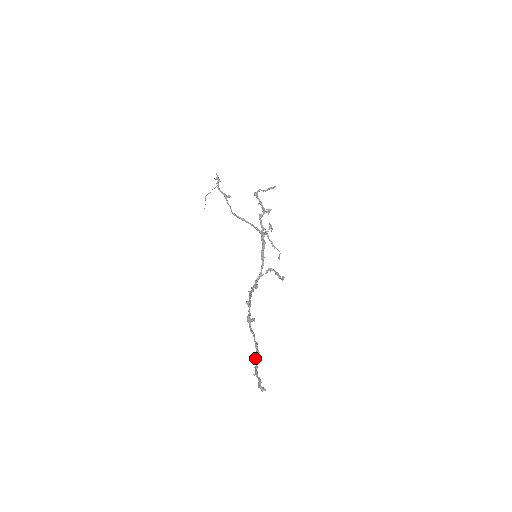
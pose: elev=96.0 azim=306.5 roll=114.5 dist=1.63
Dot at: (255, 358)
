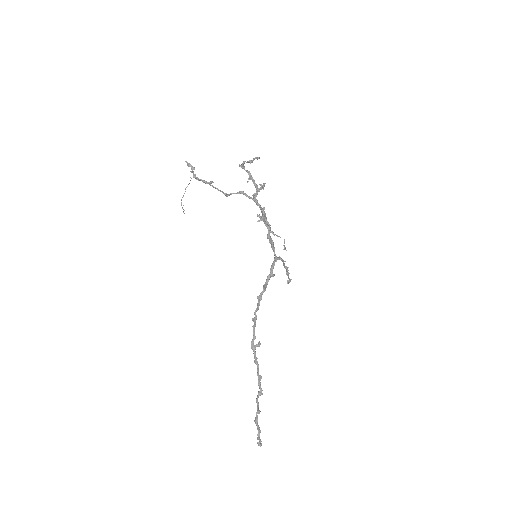
Dot at: (257, 400)
